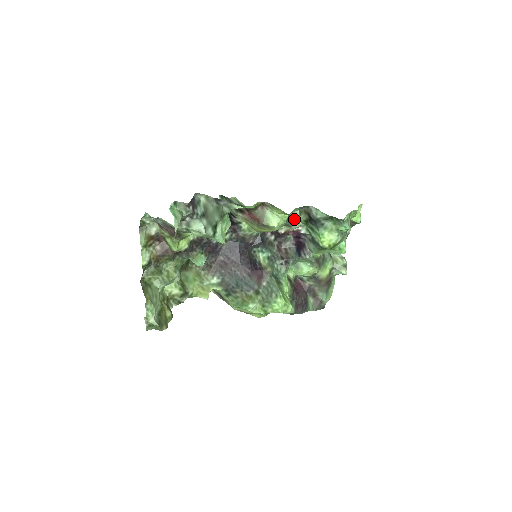
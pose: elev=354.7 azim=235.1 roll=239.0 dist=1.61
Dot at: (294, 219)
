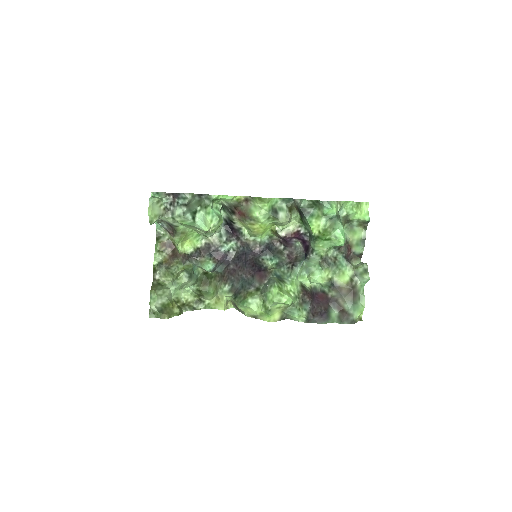
Dot at: (280, 211)
